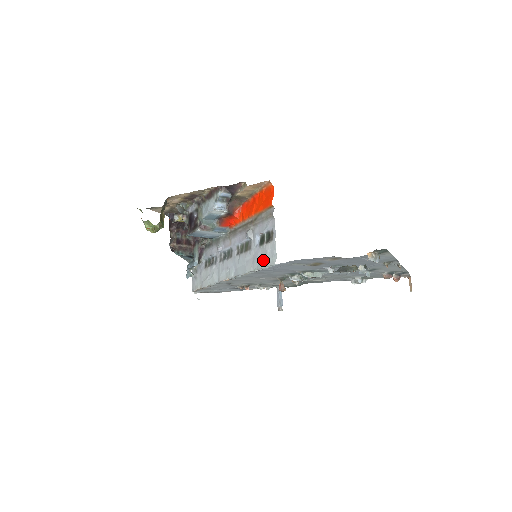
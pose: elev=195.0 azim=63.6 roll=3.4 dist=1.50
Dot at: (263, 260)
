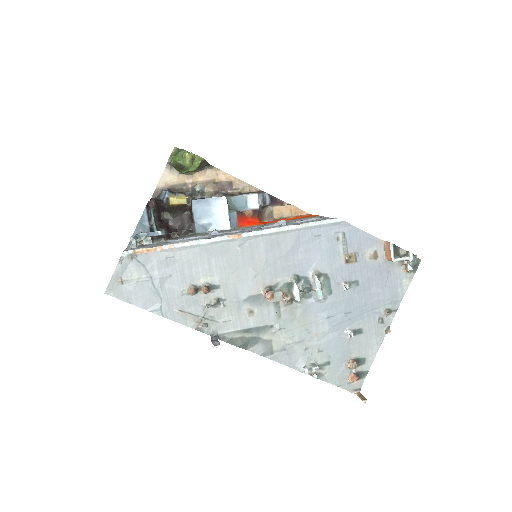
Dot at: occluded
